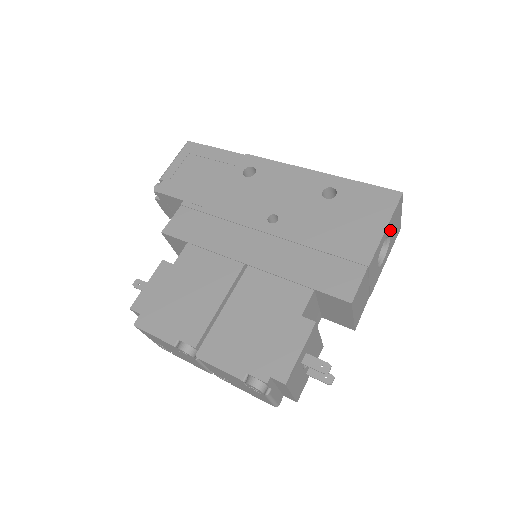
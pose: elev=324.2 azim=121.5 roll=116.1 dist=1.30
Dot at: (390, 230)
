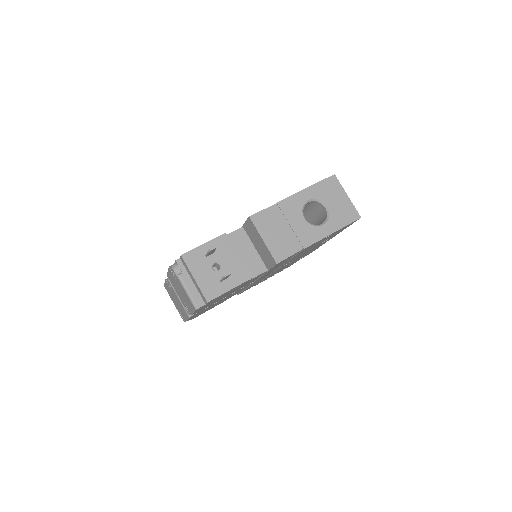
Dot at: (322, 198)
